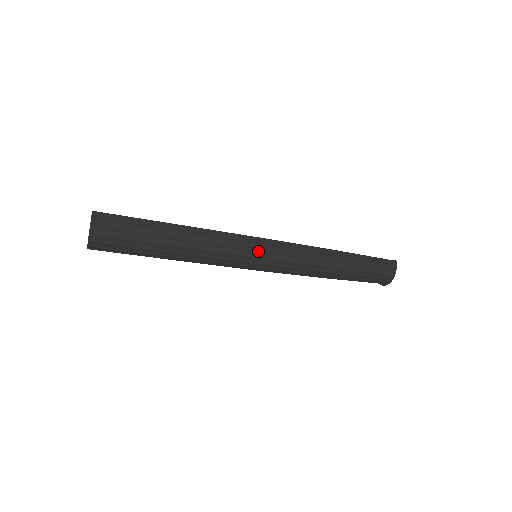
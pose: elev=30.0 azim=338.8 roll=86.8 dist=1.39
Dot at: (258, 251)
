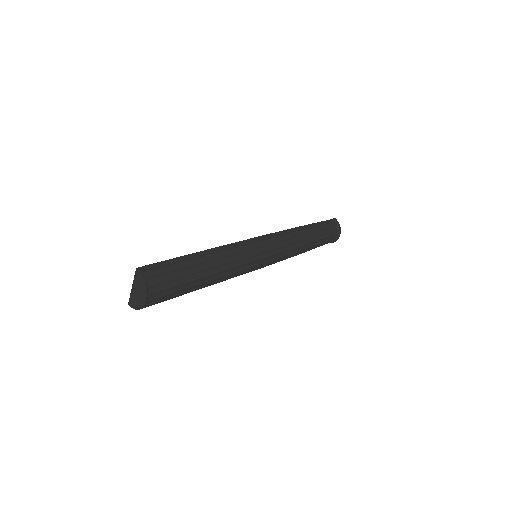
Dot at: (261, 247)
